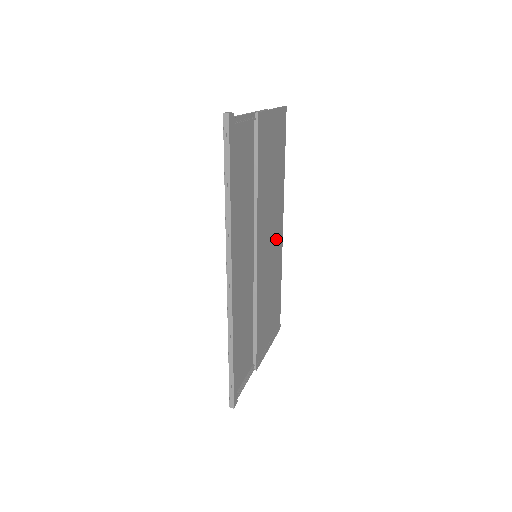
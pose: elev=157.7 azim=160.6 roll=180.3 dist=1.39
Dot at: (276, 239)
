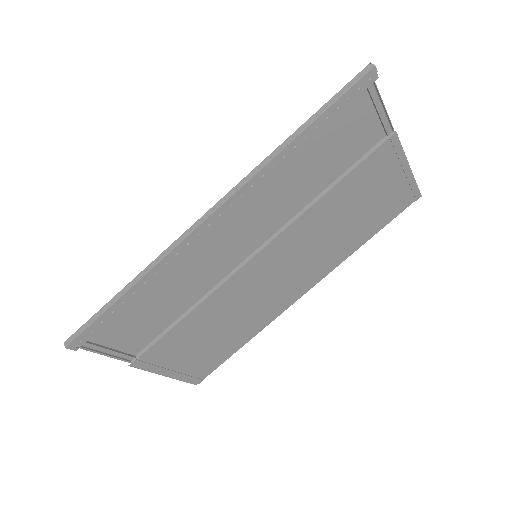
Dot at: (289, 287)
